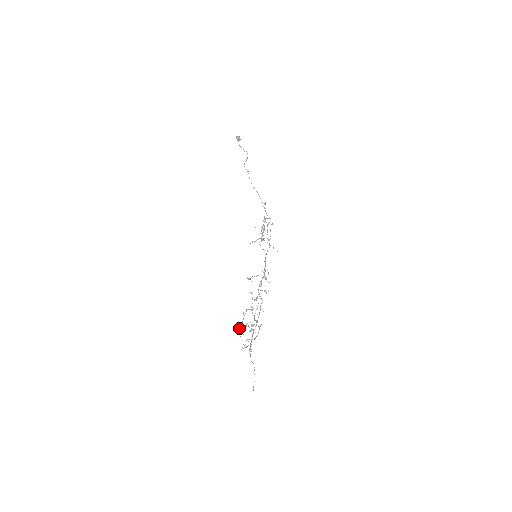
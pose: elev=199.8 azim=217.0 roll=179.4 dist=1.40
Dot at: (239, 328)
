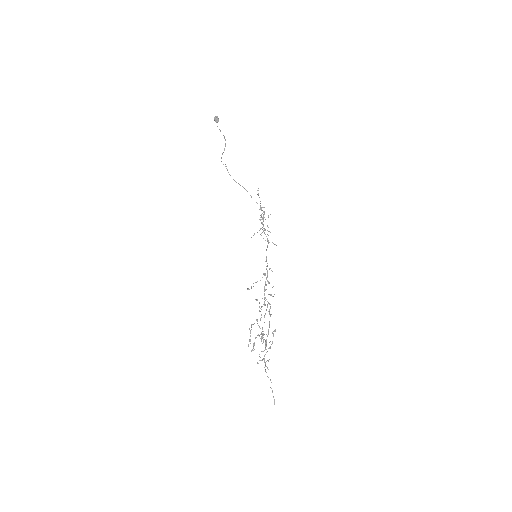
Dot at: (248, 345)
